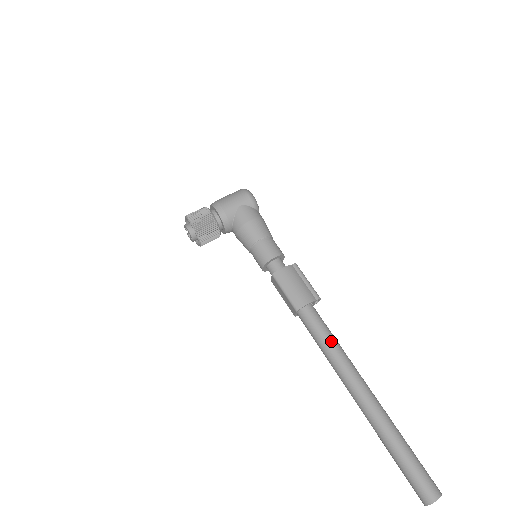
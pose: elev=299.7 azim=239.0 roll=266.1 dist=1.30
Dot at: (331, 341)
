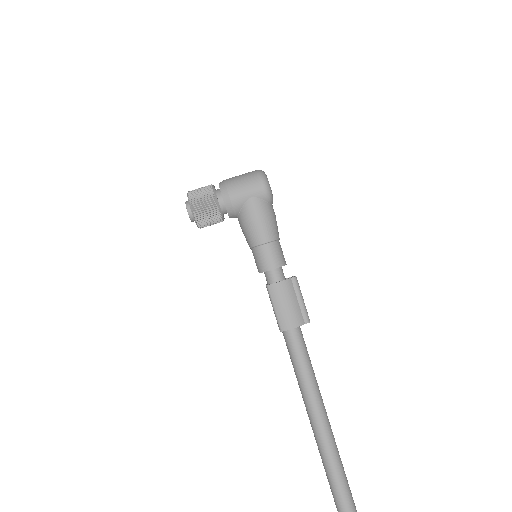
Dot at: (306, 371)
